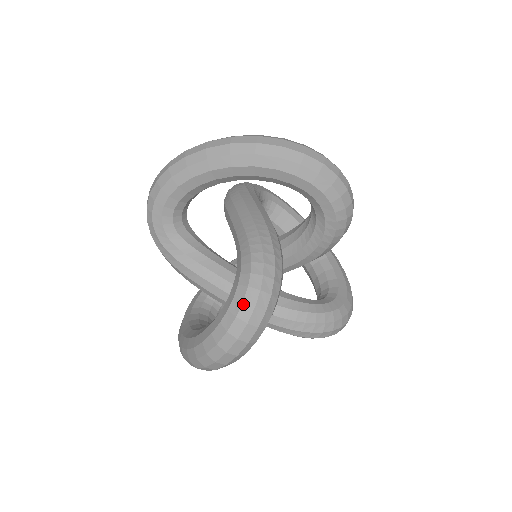
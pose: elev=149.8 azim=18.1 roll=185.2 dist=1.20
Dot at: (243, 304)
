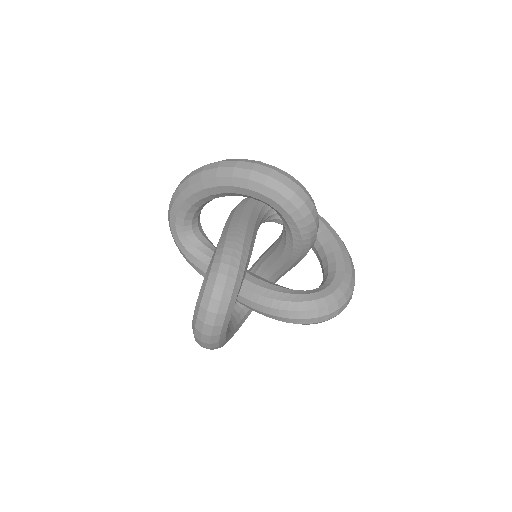
Dot at: (203, 296)
